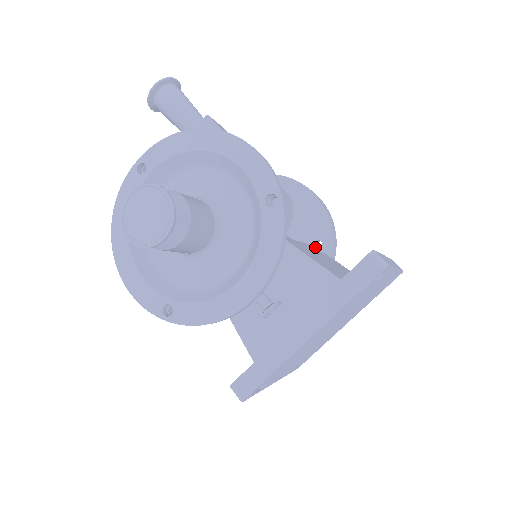
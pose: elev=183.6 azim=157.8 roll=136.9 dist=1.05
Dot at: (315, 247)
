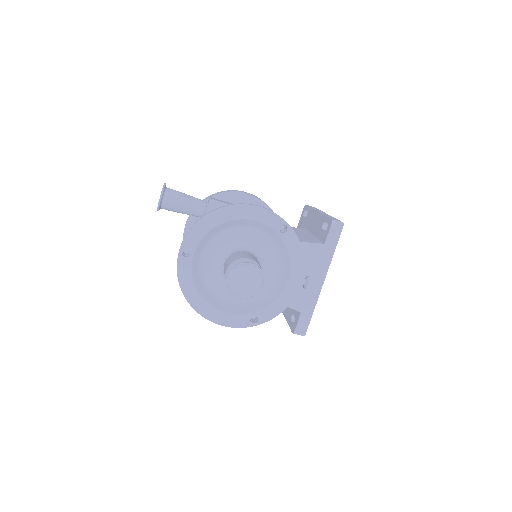
Dot at: occluded
